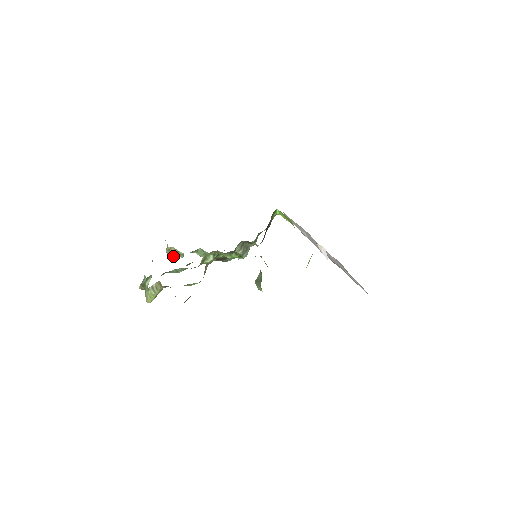
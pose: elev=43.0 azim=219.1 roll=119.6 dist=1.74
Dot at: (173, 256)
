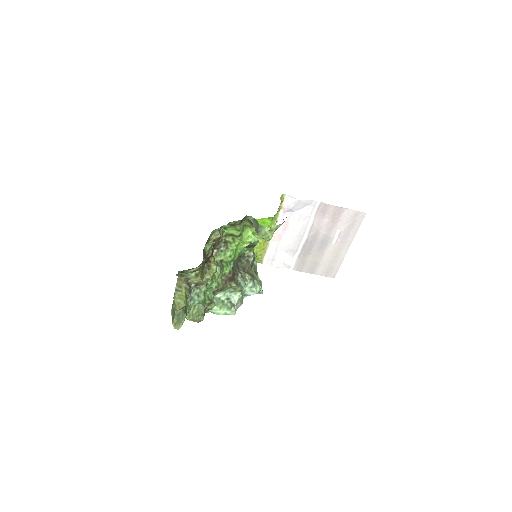
Dot at: (194, 314)
